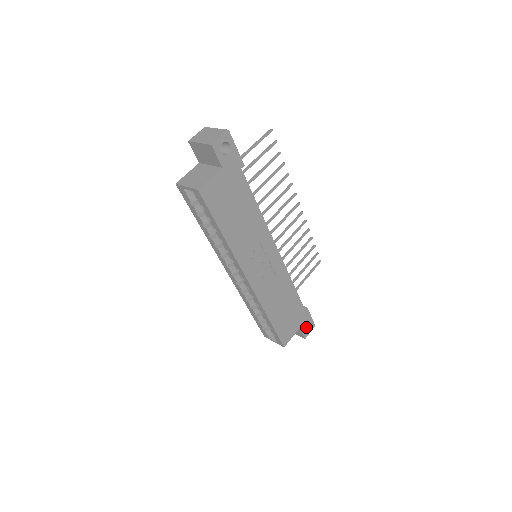
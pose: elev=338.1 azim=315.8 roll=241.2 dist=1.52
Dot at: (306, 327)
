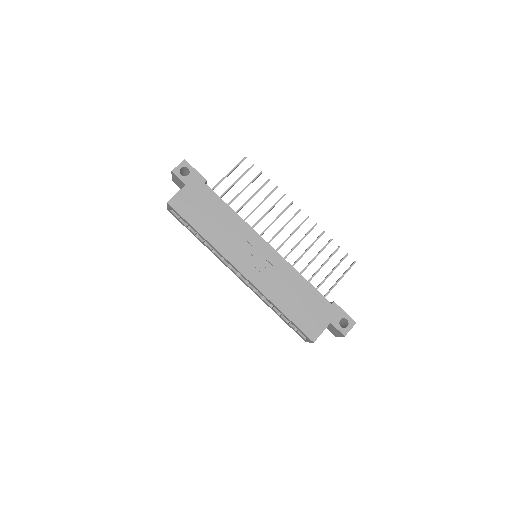
Dot at: (346, 325)
